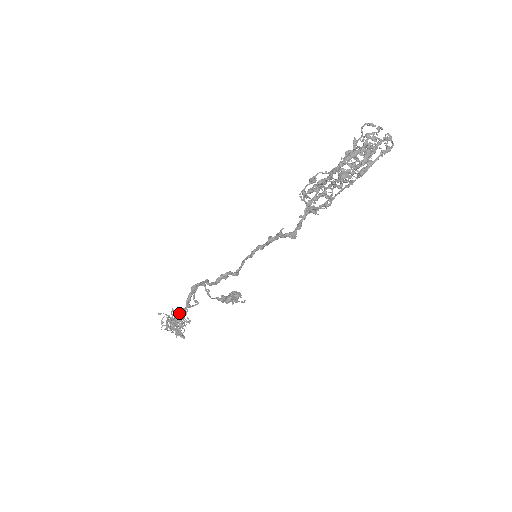
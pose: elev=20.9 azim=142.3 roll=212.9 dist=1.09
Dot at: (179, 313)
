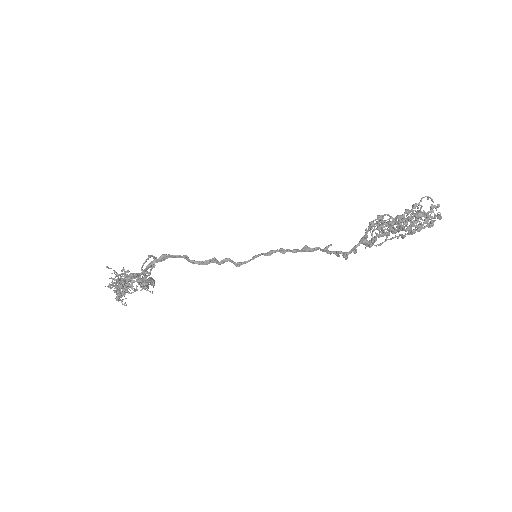
Dot at: (132, 276)
